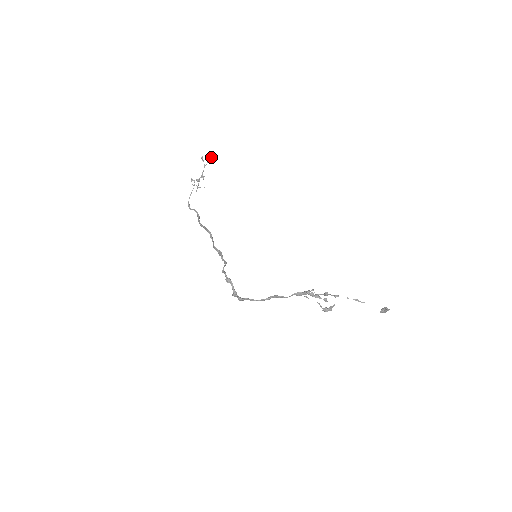
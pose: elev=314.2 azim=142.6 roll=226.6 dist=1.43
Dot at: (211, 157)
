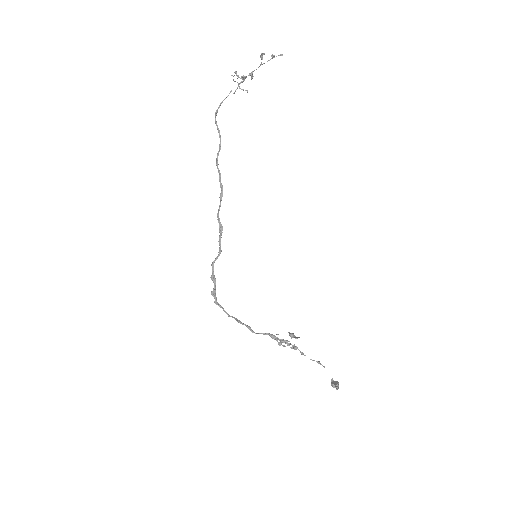
Dot at: occluded
